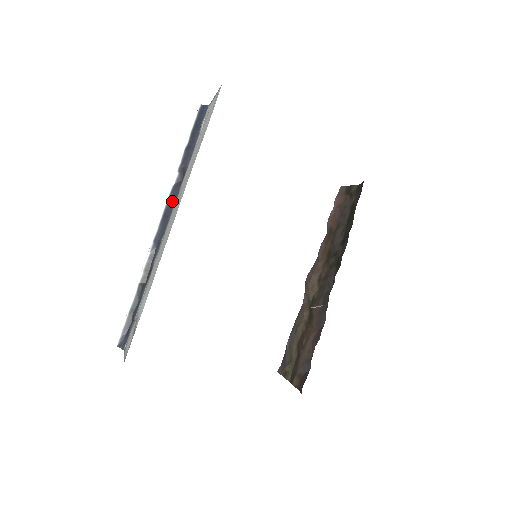
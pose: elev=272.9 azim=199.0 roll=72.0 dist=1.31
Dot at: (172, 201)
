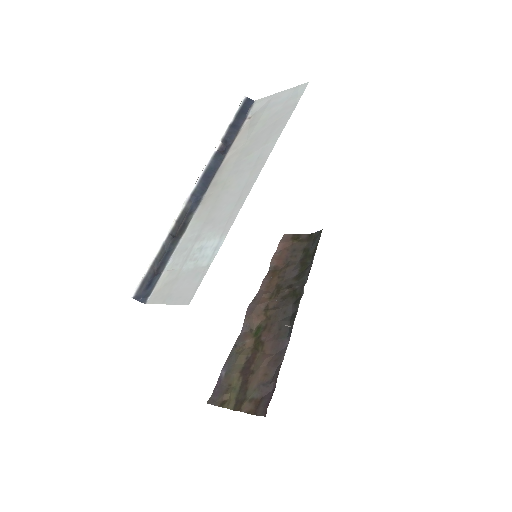
Dot at: (215, 165)
